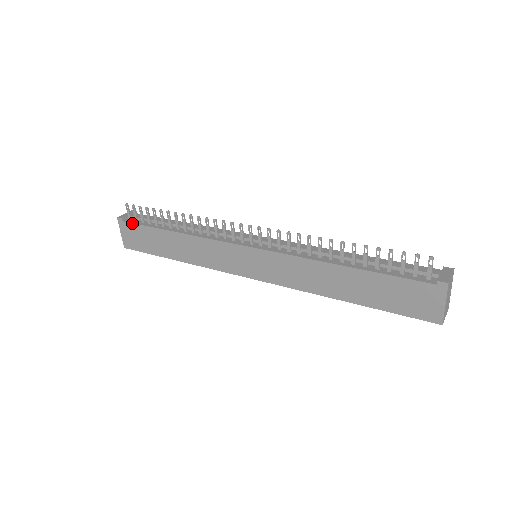
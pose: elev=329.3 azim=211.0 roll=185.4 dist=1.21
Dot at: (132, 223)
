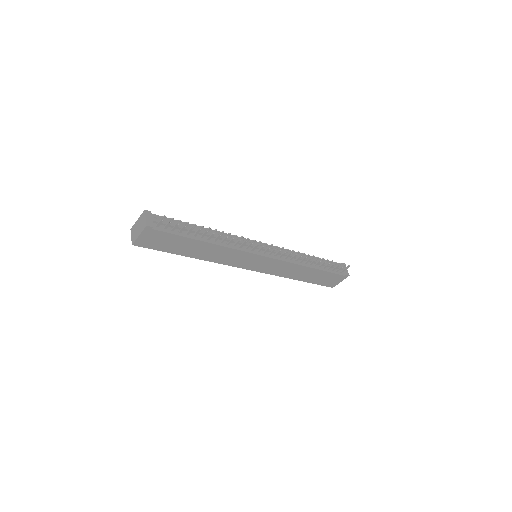
Dot at: (164, 232)
